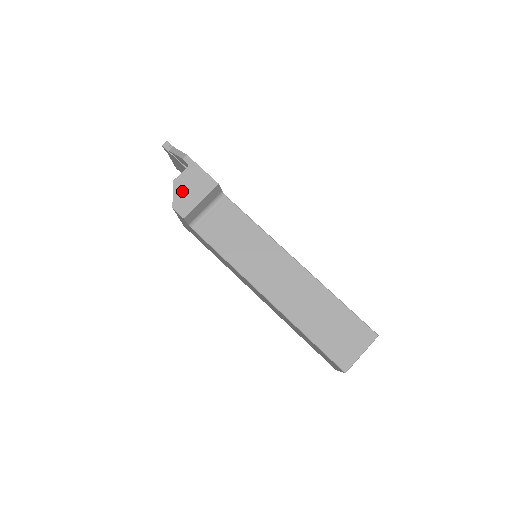
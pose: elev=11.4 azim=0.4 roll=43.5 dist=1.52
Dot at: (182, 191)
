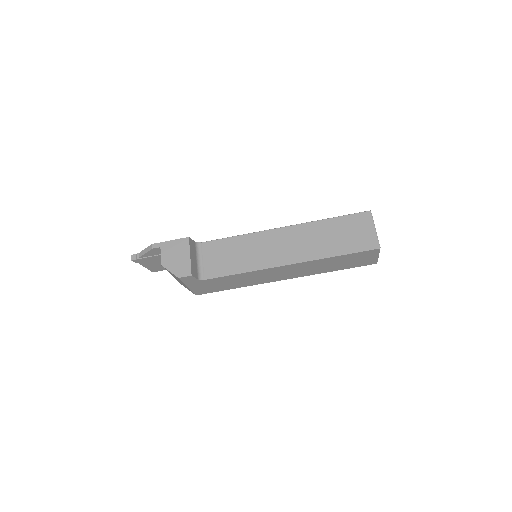
Dot at: (173, 264)
